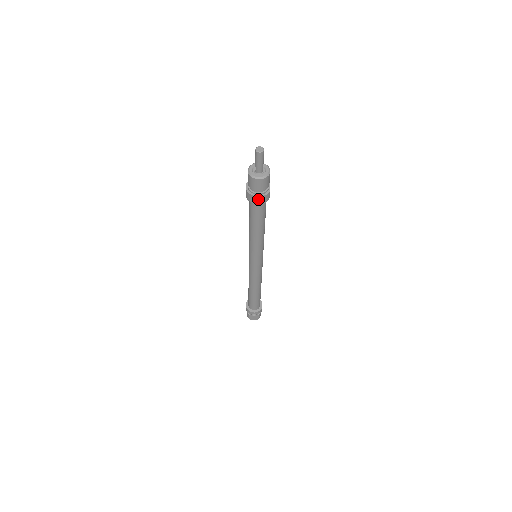
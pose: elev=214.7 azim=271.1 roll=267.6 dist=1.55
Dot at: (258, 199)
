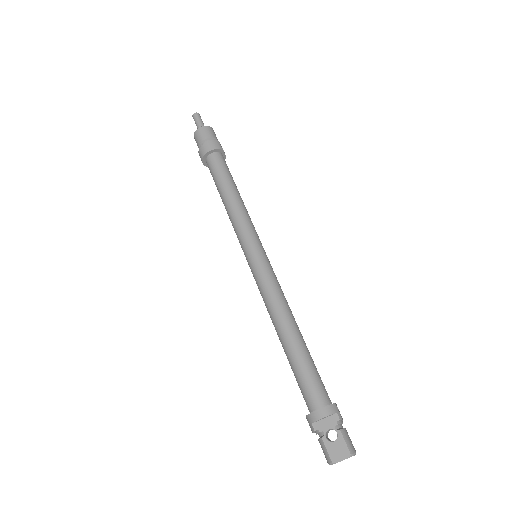
Dot at: (207, 146)
